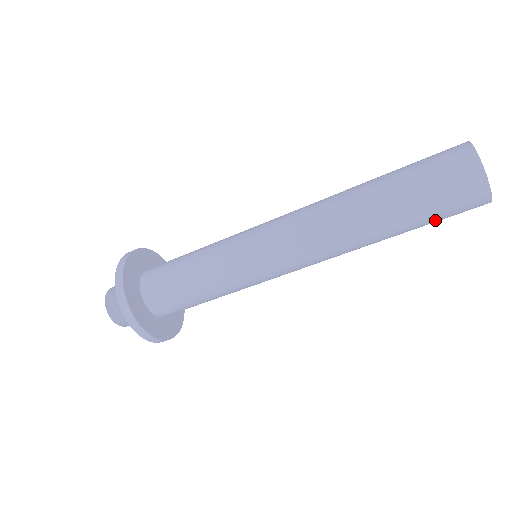
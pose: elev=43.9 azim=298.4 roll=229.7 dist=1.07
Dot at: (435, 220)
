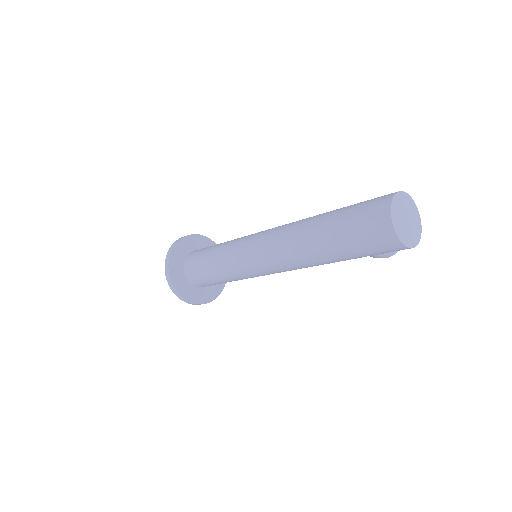
Dot at: (362, 253)
